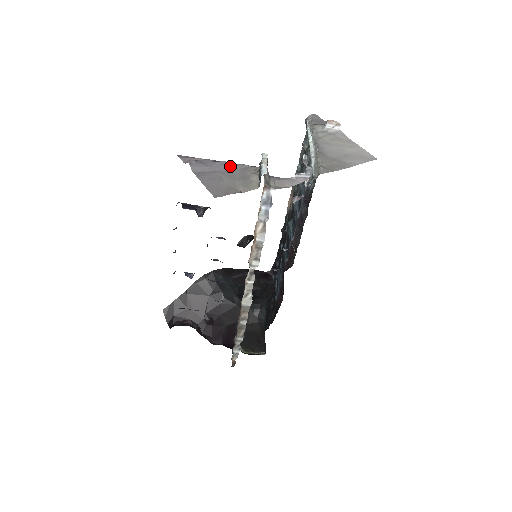
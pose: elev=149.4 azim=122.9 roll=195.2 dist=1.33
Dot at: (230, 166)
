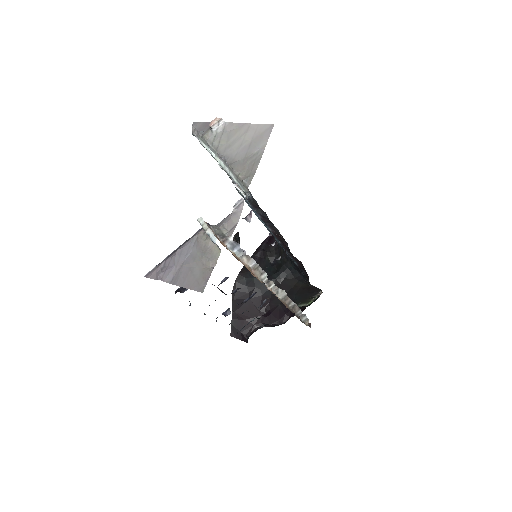
Dot at: (186, 250)
